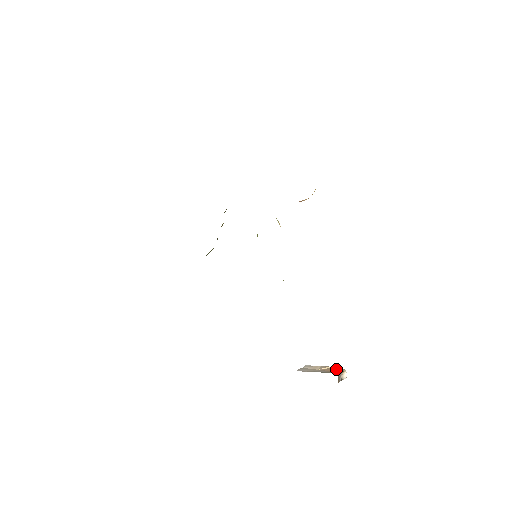
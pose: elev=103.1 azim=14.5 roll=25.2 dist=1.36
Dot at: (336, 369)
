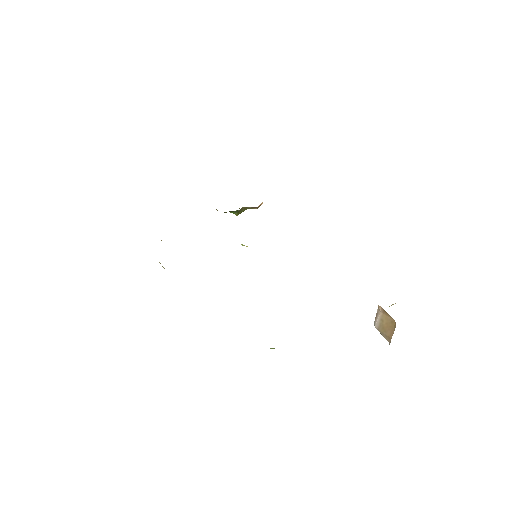
Dot at: occluded
